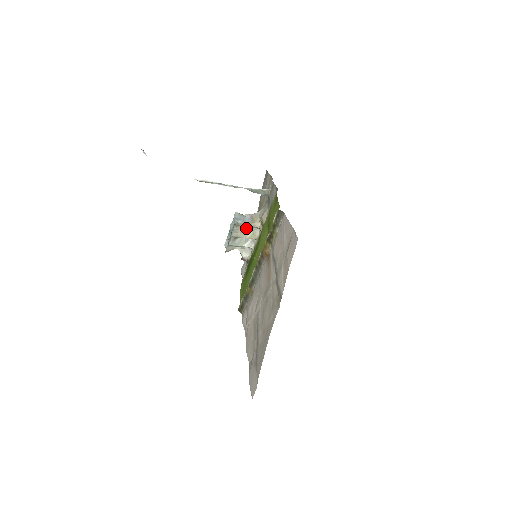
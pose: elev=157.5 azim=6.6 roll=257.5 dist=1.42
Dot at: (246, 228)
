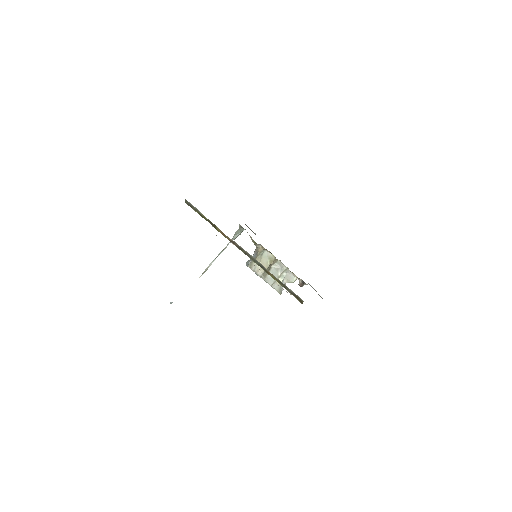
Dot at: (259, 261)
